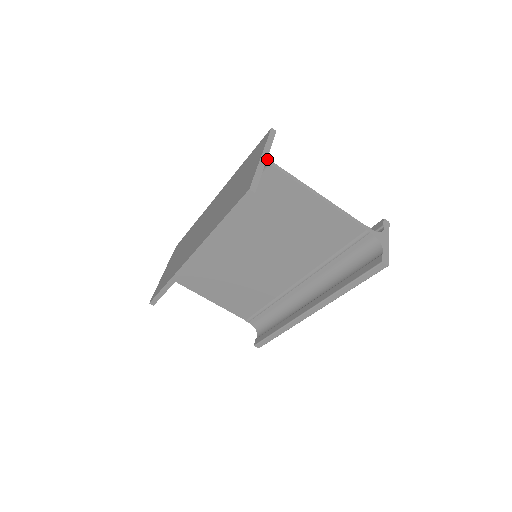
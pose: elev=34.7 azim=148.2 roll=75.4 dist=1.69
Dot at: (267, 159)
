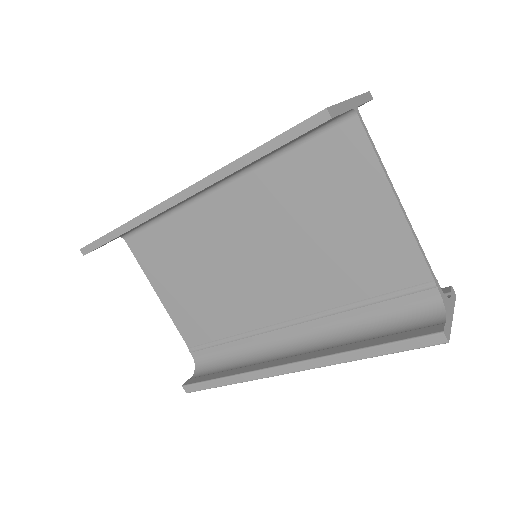
Dot at: (356, 107)
